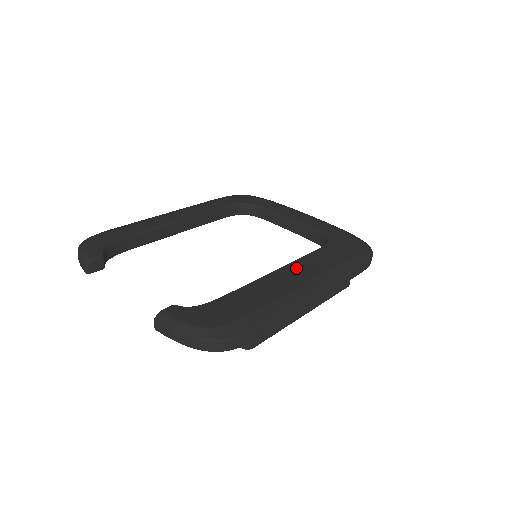
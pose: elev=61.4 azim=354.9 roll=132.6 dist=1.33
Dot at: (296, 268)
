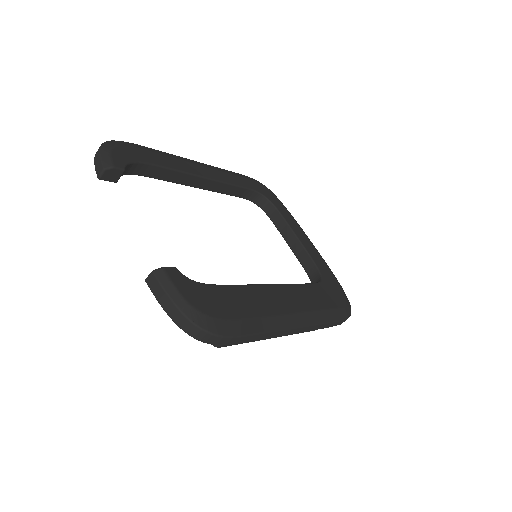
Dot at: (290, 293)
